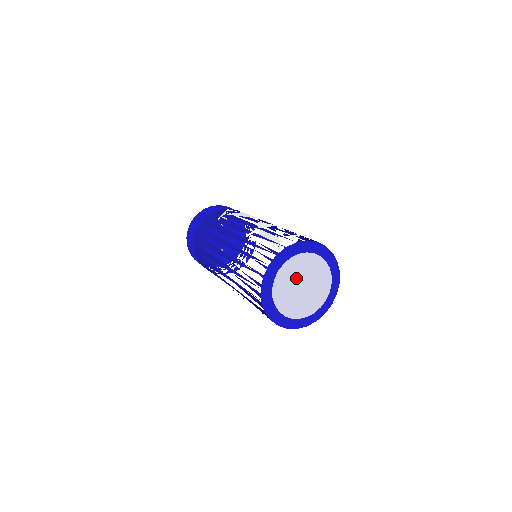
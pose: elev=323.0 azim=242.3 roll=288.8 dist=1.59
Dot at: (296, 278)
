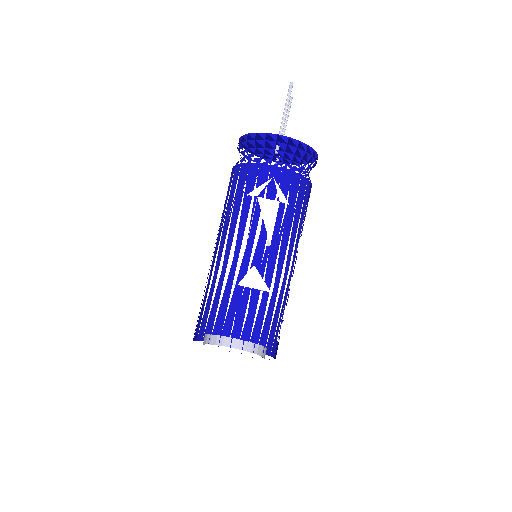
Dot at: occluded
